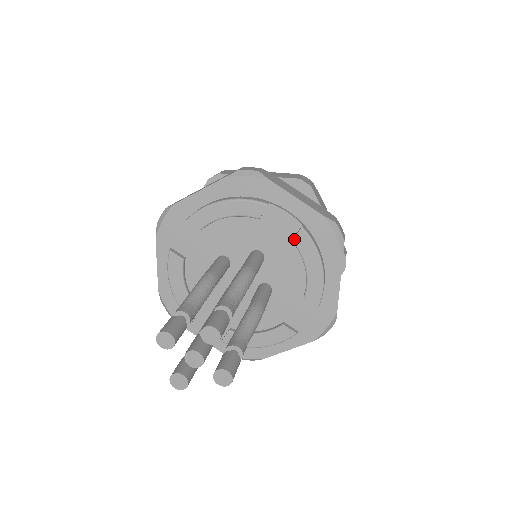
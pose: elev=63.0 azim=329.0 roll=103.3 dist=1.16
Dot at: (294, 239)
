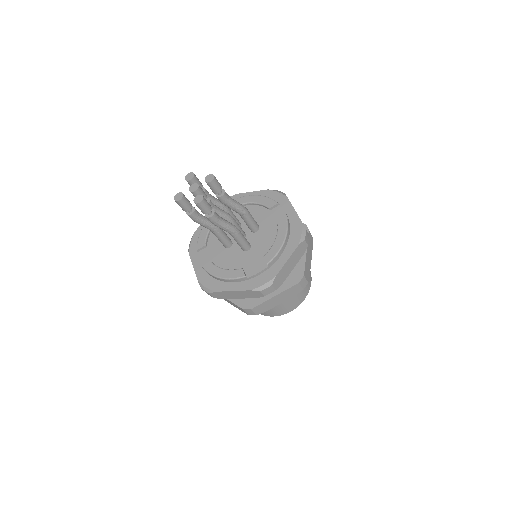
Dot at: (279, 223)
